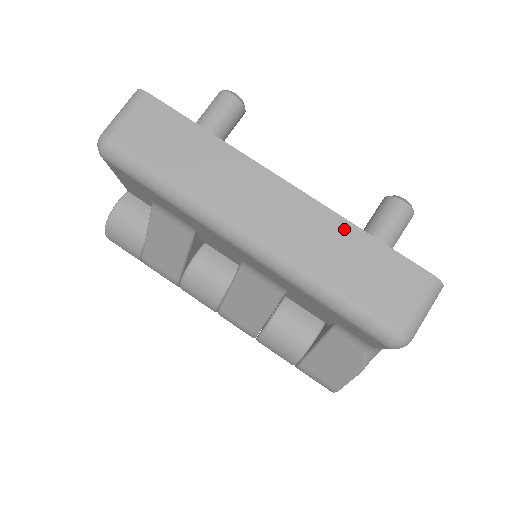
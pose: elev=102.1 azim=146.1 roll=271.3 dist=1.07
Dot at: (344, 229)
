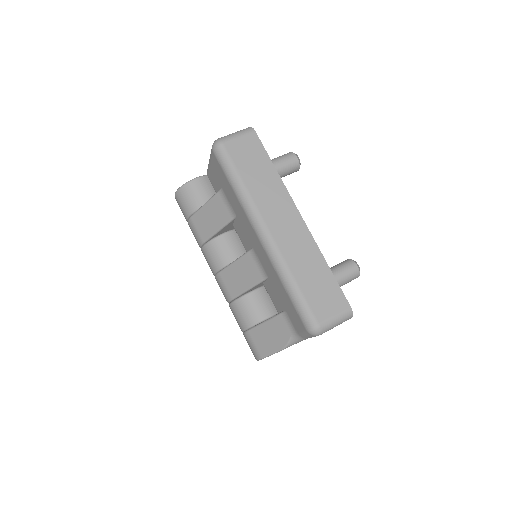
Dot at: (318, 258)
